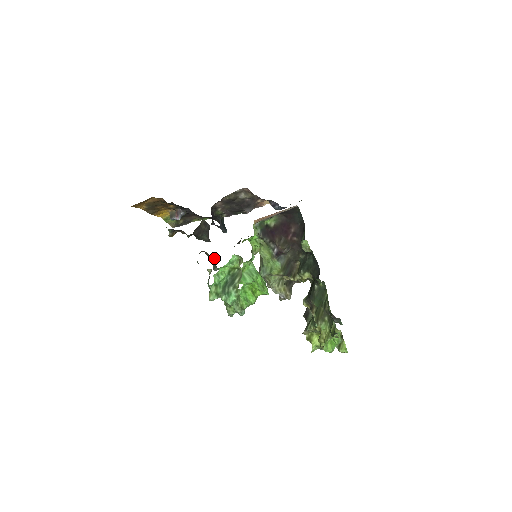
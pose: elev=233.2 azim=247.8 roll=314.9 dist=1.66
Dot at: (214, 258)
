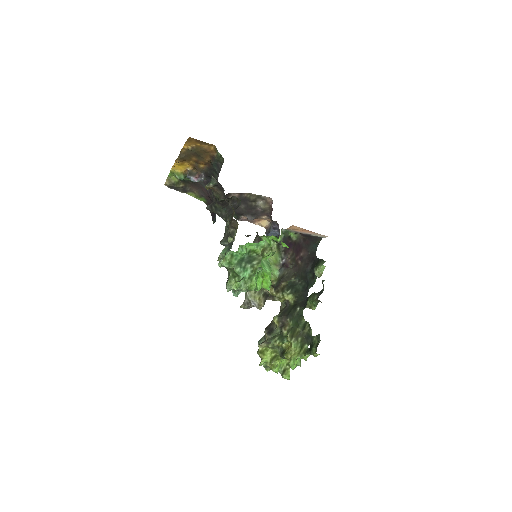
Dot at: (236, 232)
